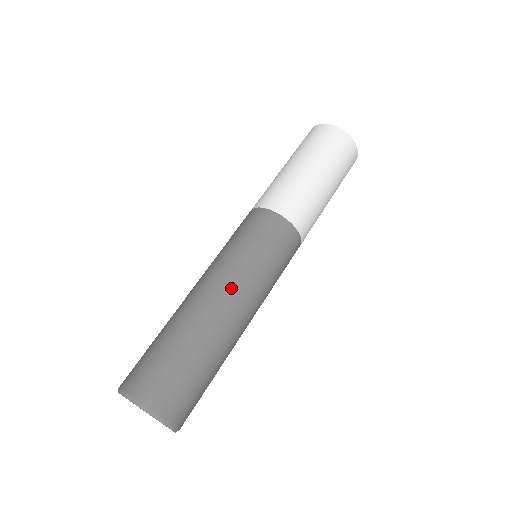
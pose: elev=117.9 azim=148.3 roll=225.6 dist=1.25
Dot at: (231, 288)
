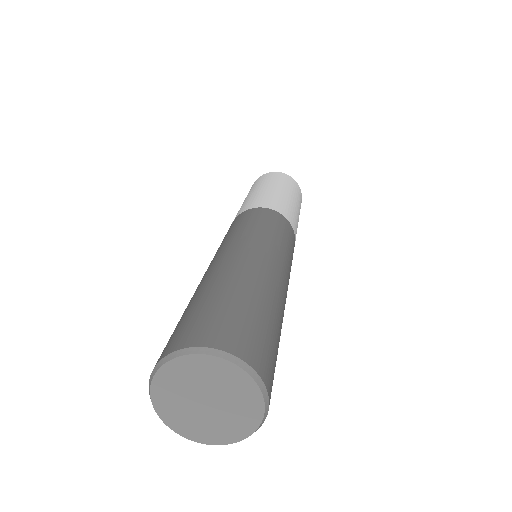
Dot at: (238, 247)
